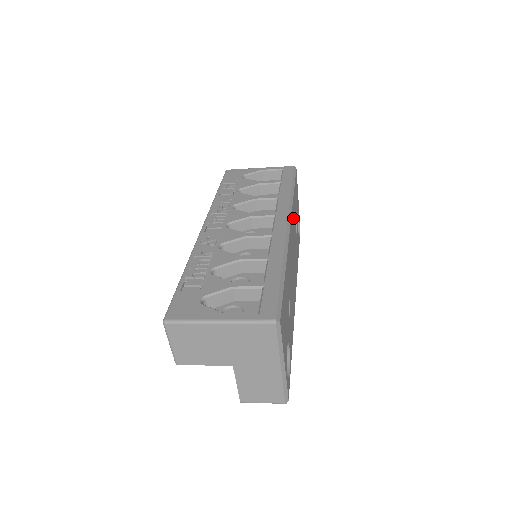
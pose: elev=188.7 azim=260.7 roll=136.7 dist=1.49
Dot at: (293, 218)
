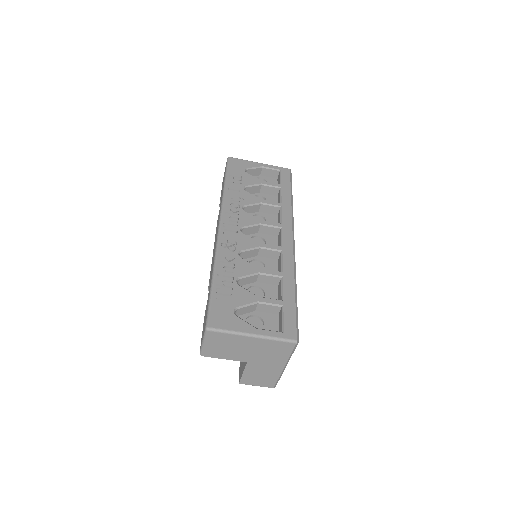
Dot at: occluded
